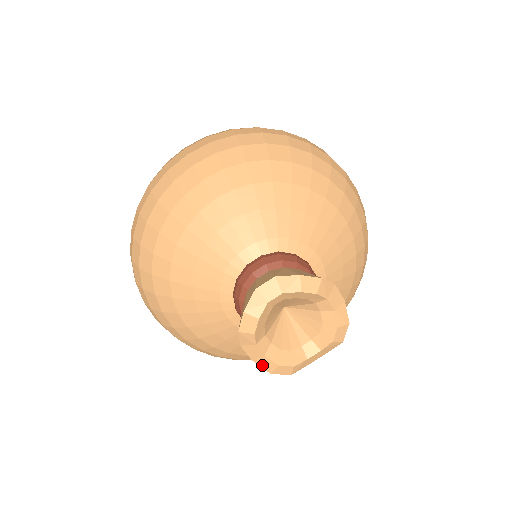
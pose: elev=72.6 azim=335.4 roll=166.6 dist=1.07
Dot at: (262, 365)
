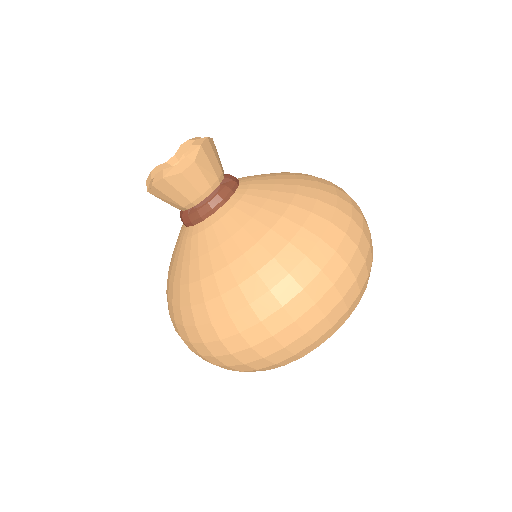
Dot at: (151, 187)
